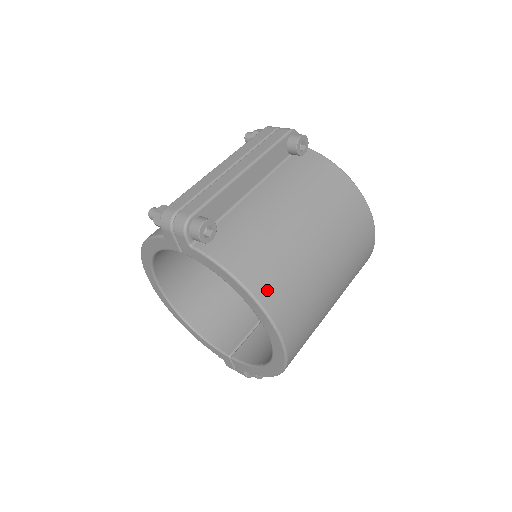
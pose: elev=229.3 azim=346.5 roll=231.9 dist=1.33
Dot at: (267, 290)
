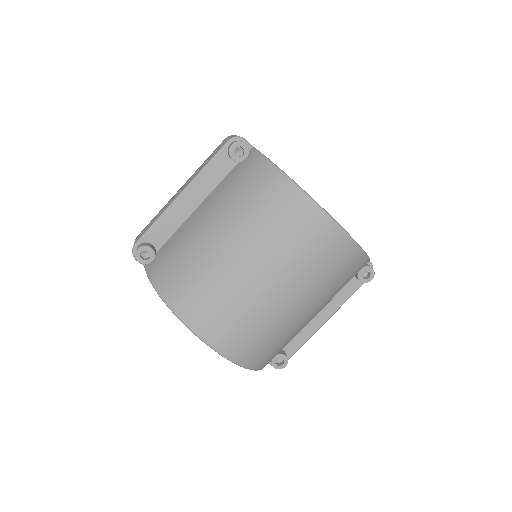
Dot at: (181, 301)
